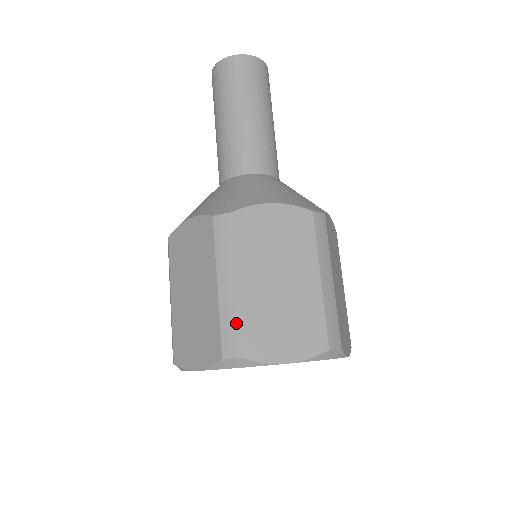
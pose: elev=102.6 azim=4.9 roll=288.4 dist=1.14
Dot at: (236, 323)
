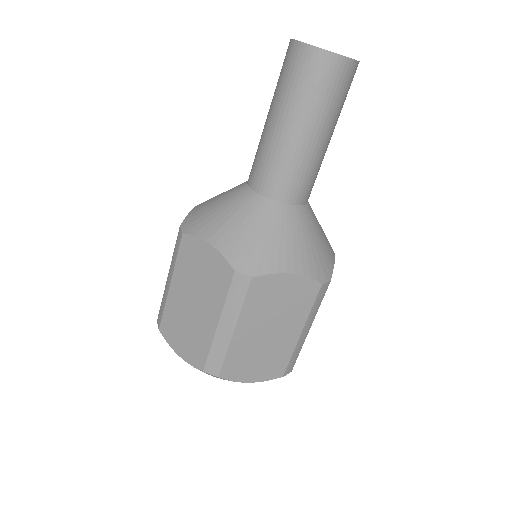
Dot at: (163, 308)
